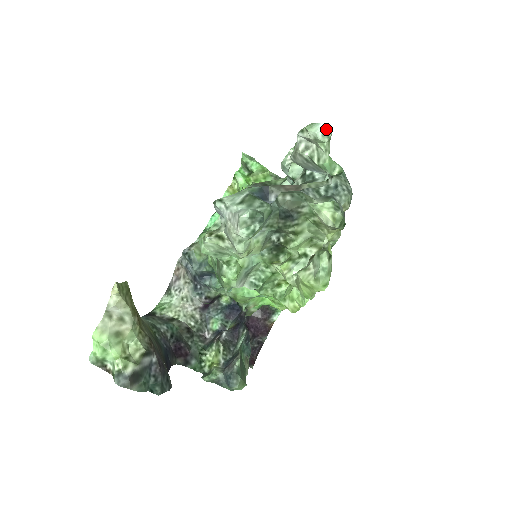
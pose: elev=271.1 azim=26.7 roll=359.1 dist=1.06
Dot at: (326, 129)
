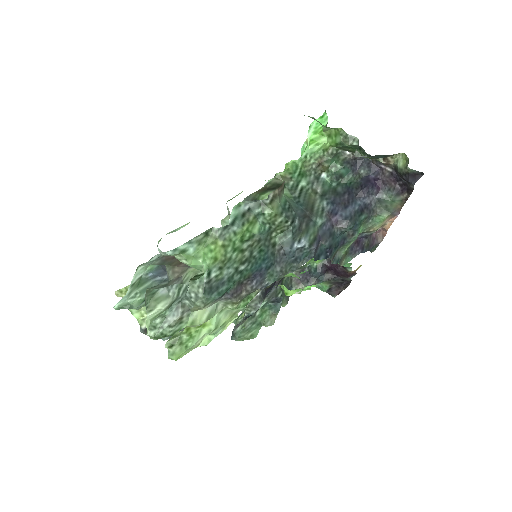
Dot at: (163, 252)
